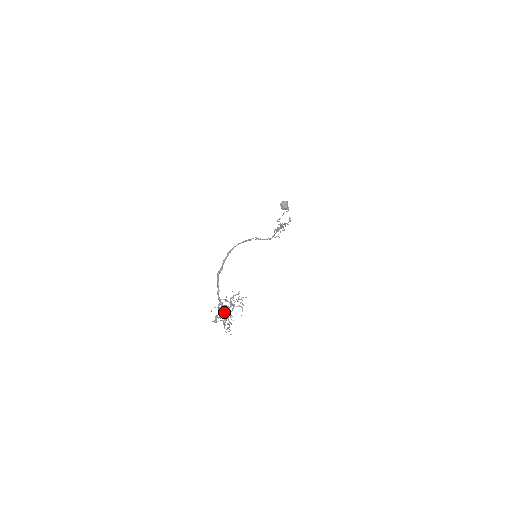
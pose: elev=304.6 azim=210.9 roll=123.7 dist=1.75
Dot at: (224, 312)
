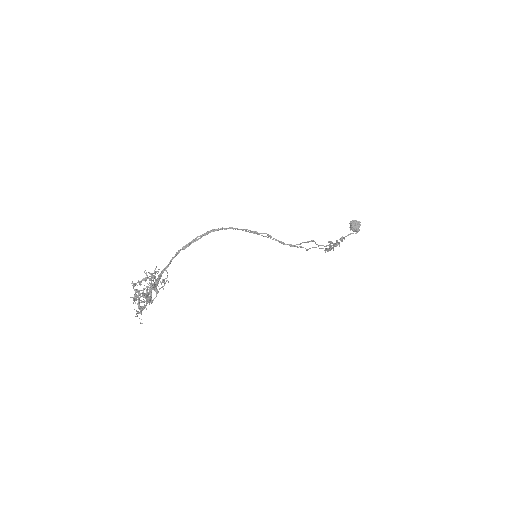
Dot at: occluded
